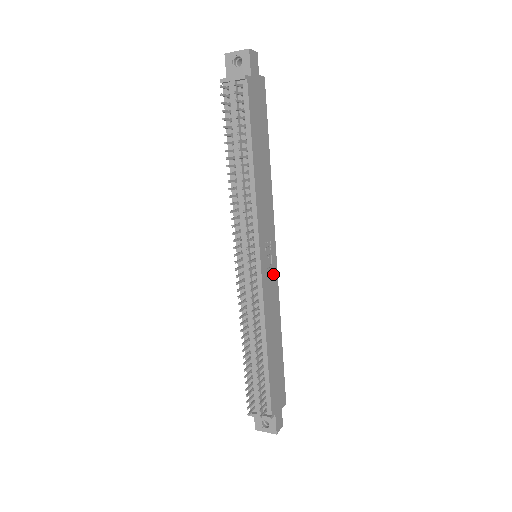
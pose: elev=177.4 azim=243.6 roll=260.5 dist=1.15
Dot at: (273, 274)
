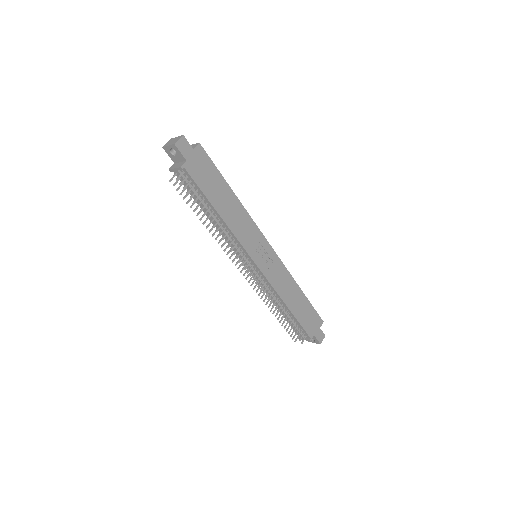
Dot at: (274, 261)
